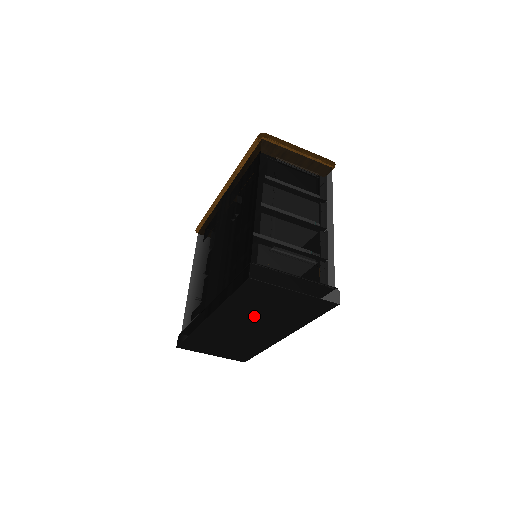
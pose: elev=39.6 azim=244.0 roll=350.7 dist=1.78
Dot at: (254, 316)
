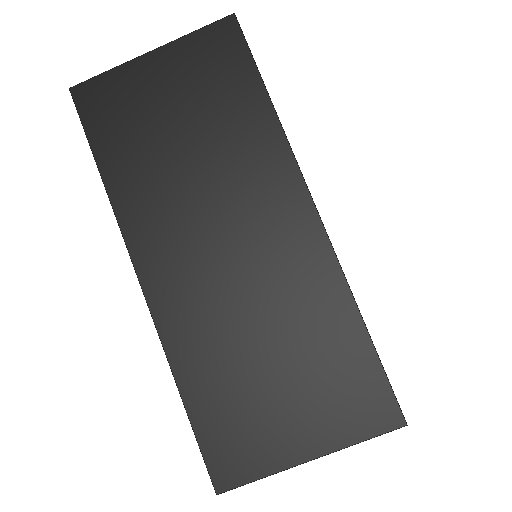
Dot at: (185, 184)
